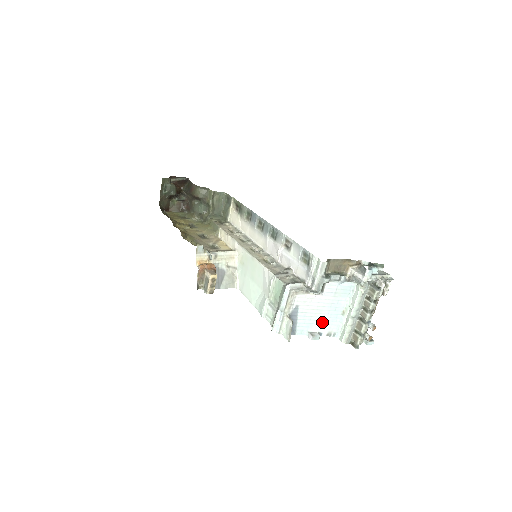
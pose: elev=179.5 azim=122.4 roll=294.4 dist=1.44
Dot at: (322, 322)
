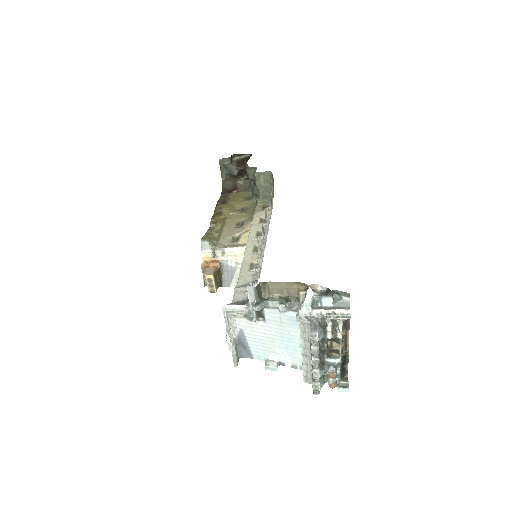
Dot at: (279, 351)
